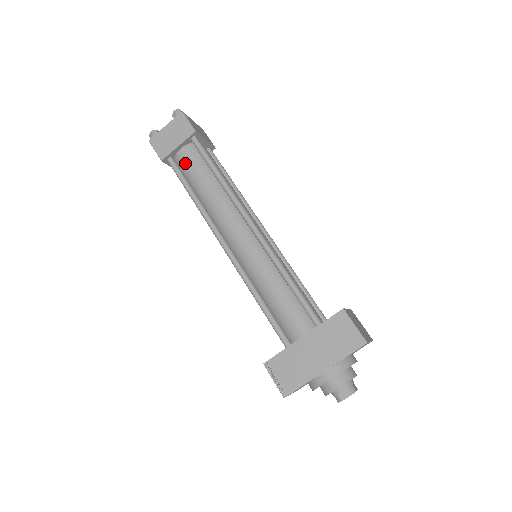
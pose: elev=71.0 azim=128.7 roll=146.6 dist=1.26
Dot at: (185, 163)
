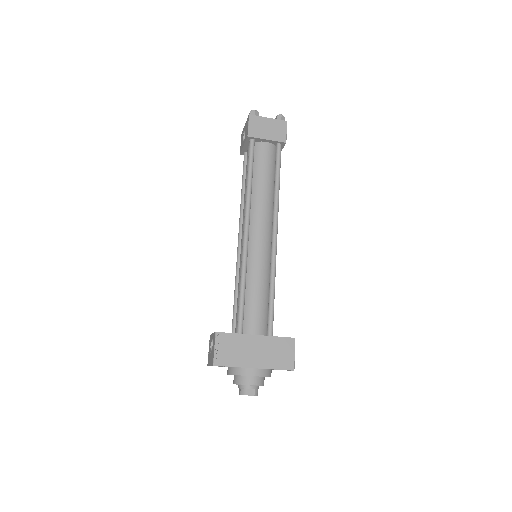
Dot at: (261, 154)
